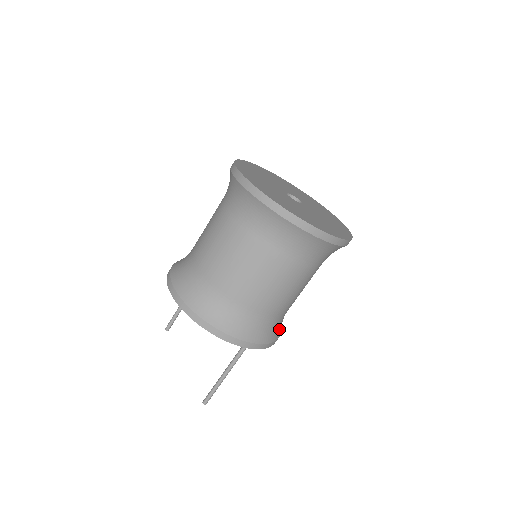
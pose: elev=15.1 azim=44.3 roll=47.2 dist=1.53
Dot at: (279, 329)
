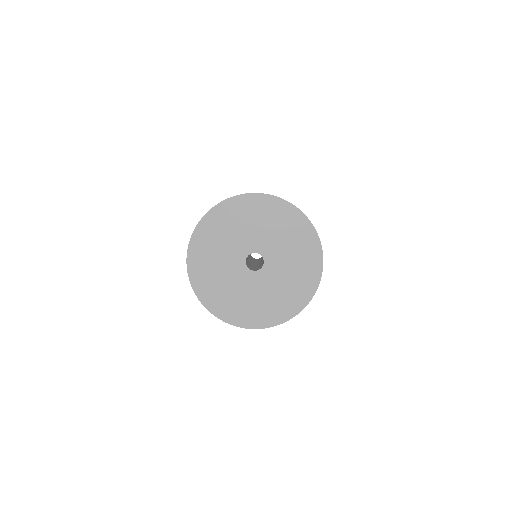
Dot at: occluded
